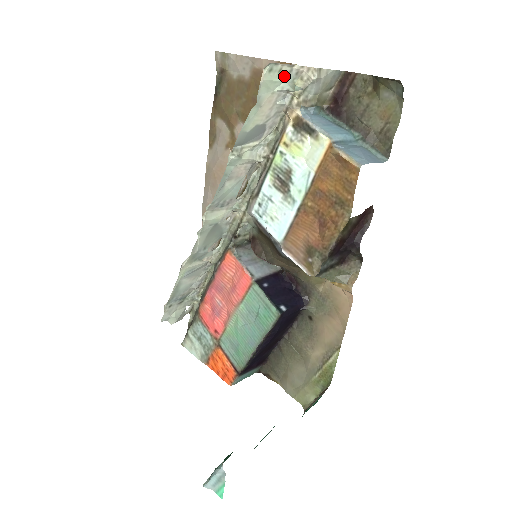
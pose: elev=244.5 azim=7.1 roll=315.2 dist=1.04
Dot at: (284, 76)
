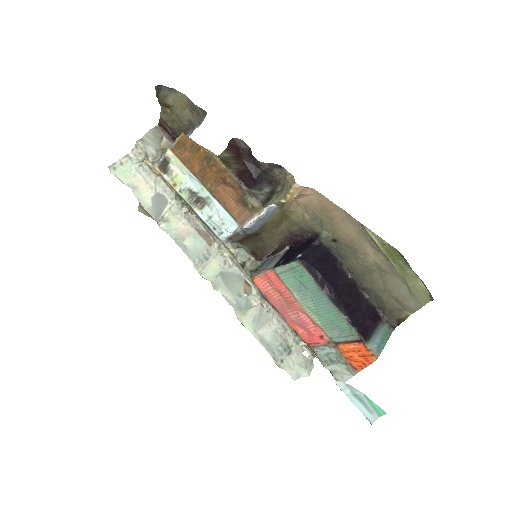
Dot at: (128, 163)
